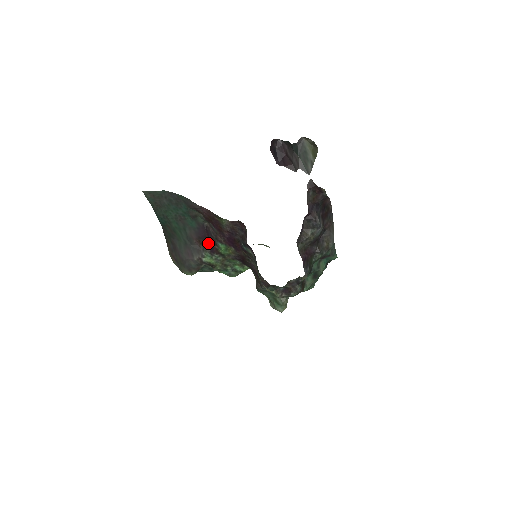
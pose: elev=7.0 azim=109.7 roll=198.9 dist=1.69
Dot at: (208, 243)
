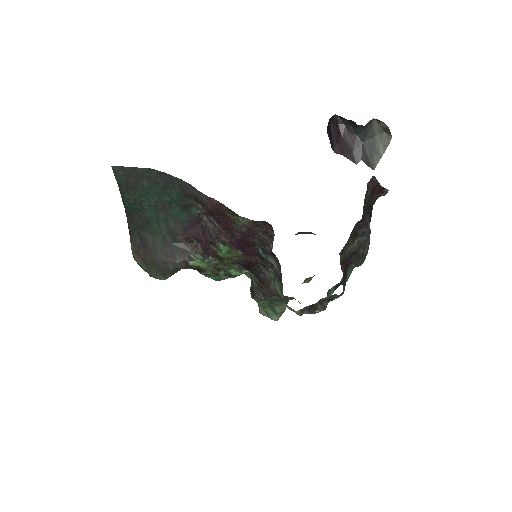
Dot at: (201, 242)
